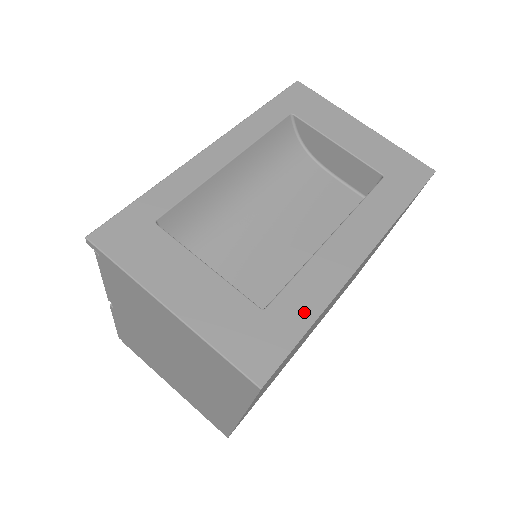
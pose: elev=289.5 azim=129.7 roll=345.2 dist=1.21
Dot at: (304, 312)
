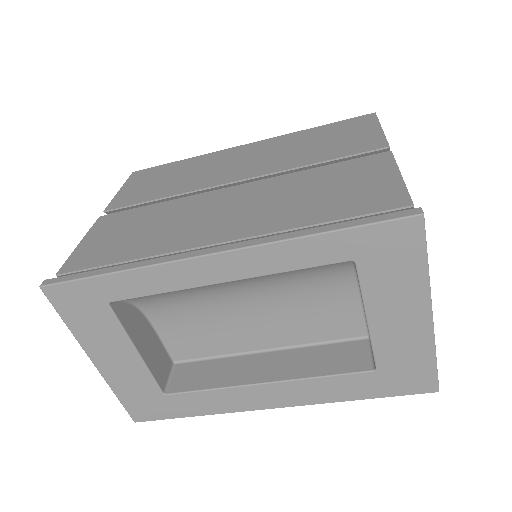
Dot at: (194, 409)
